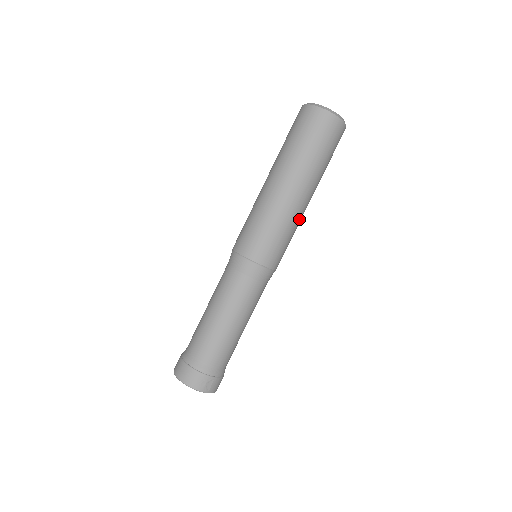
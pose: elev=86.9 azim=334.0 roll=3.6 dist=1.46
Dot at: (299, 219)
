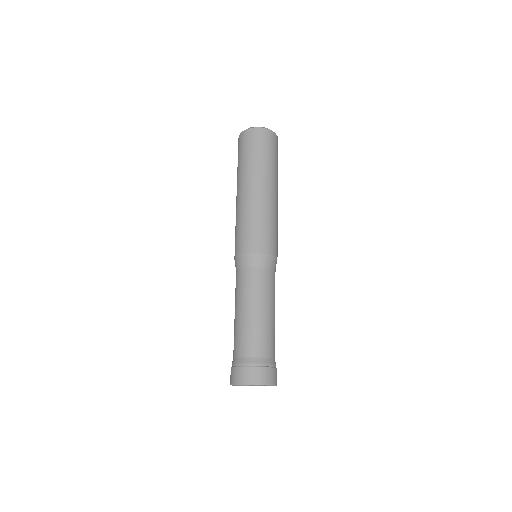
Dot at: occluded
